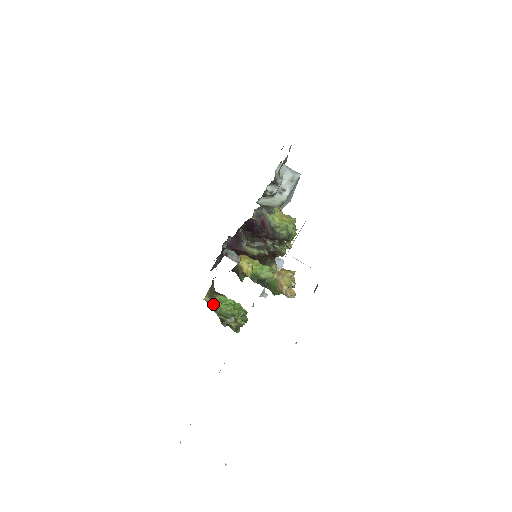
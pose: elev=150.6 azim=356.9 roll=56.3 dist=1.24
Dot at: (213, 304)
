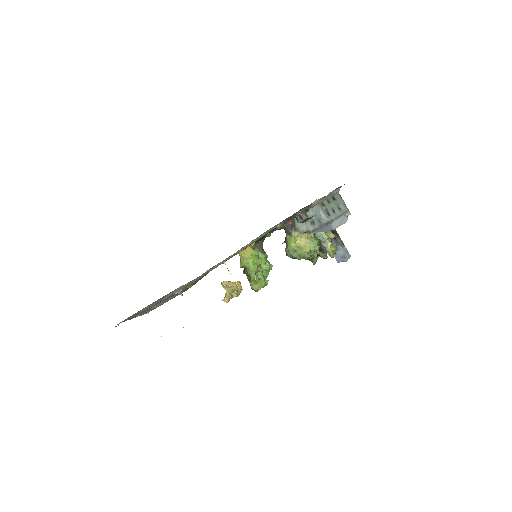
Dot at: occluded
